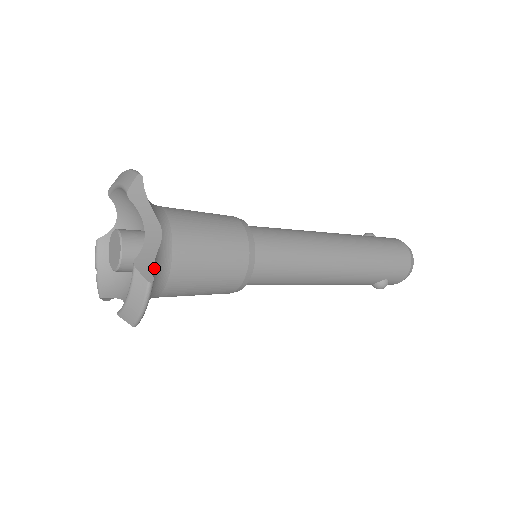
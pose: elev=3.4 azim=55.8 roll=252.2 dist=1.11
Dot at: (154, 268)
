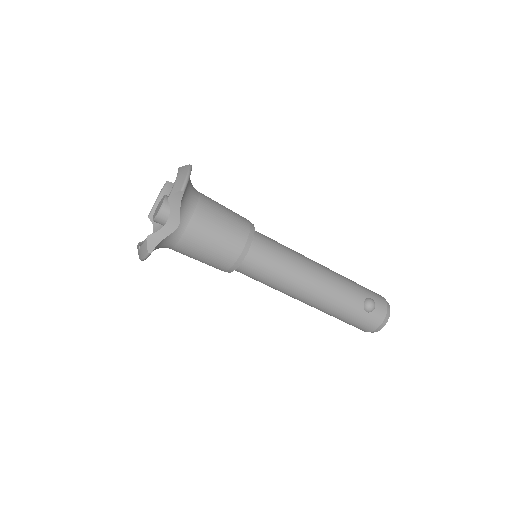
Dot at: occluded
